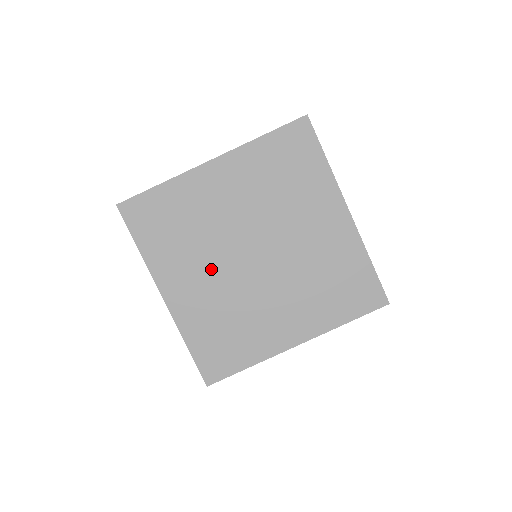
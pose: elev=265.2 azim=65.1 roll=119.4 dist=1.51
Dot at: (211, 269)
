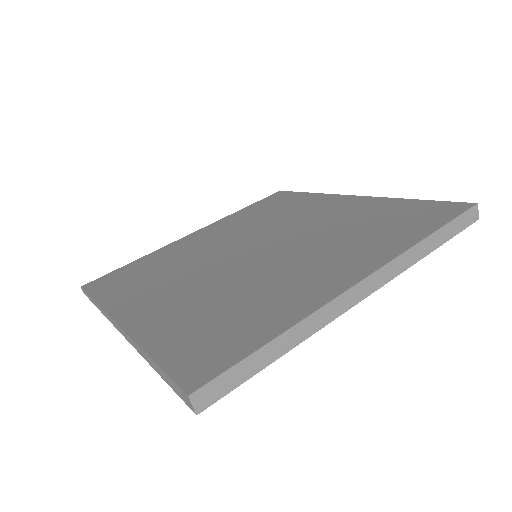
Dot at: (193, 279)
